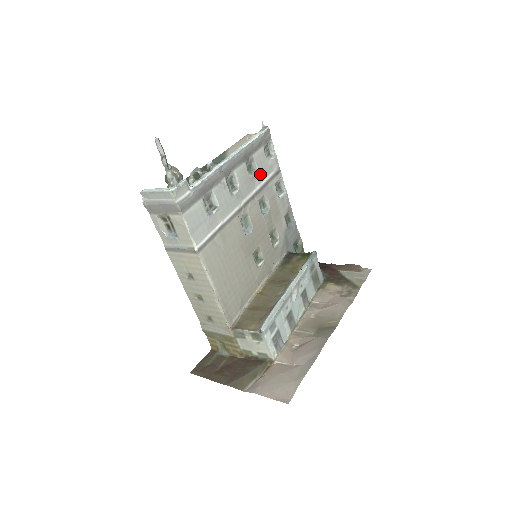
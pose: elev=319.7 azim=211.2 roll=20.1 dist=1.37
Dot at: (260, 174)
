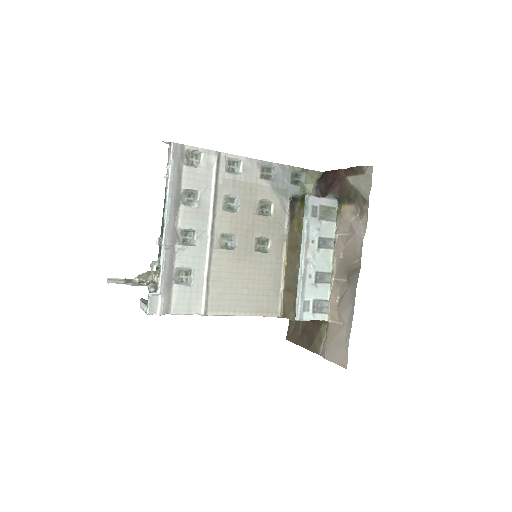
Dot at: (203, 190)
